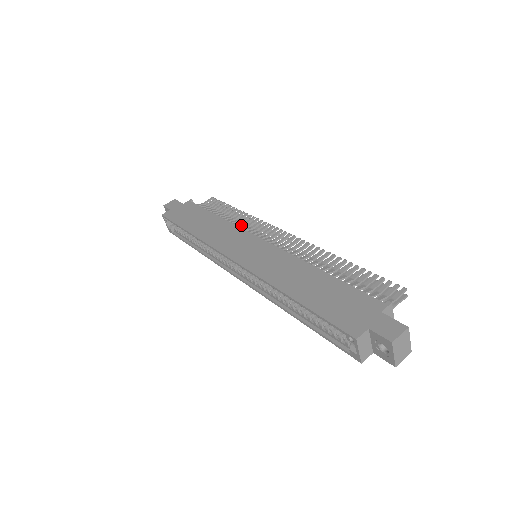
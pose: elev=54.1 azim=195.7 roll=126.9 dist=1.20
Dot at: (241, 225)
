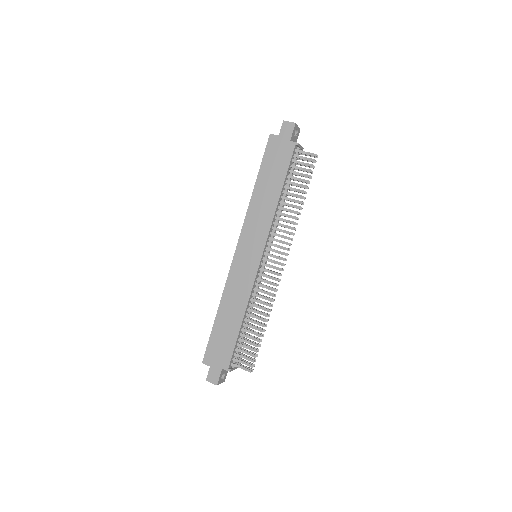
Dot at: (281, 220)
